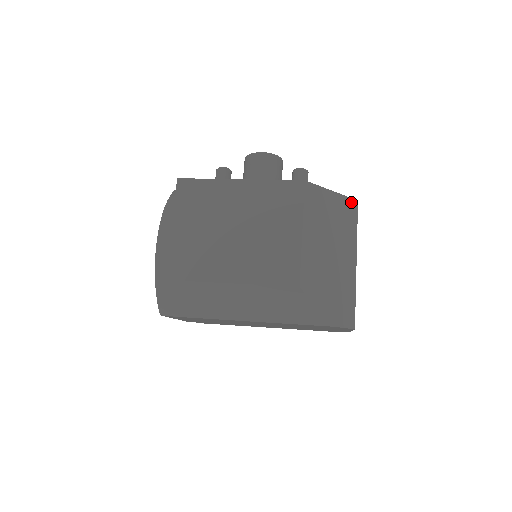
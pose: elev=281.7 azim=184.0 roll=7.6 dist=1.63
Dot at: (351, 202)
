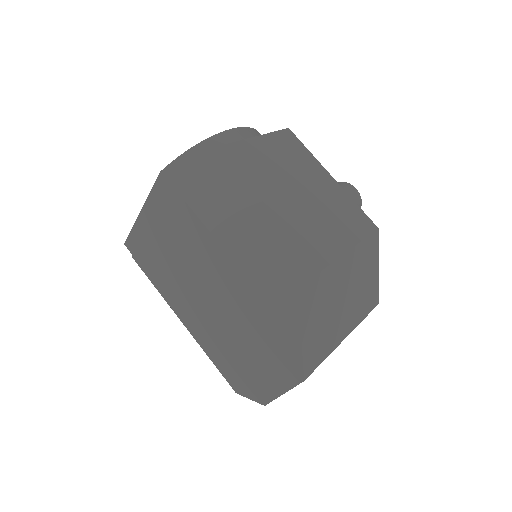
Dot at: (376, 296)
